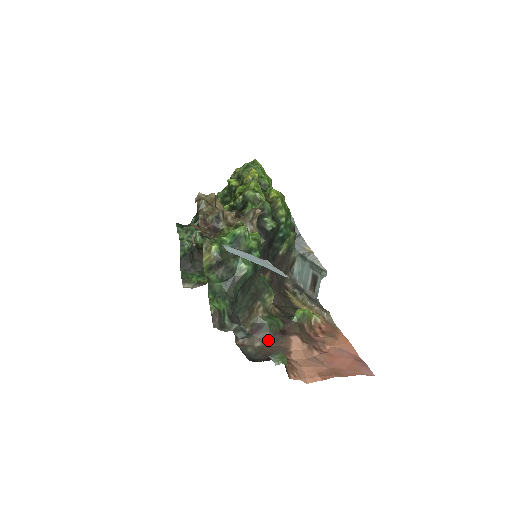
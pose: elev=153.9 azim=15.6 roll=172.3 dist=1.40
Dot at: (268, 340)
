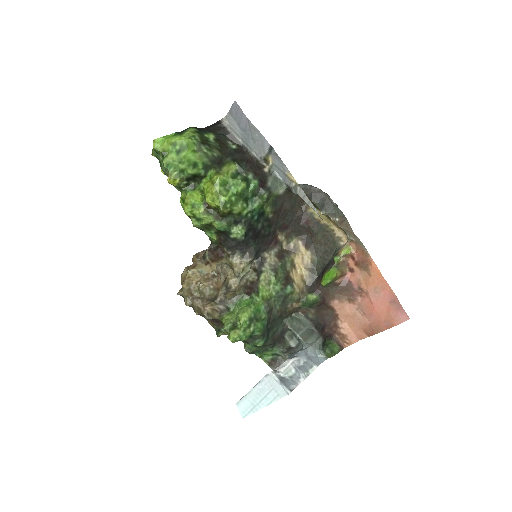
Dot at: (317, 309)
